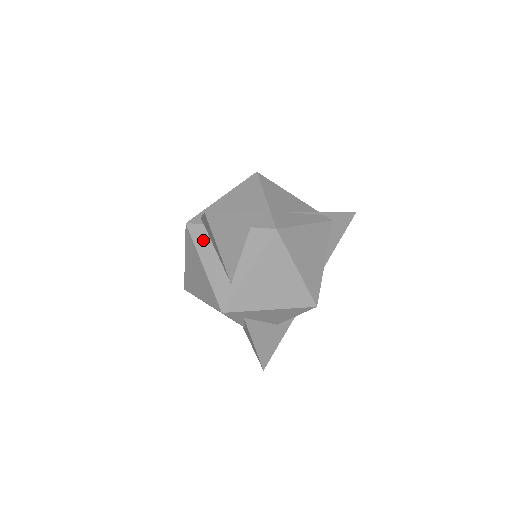
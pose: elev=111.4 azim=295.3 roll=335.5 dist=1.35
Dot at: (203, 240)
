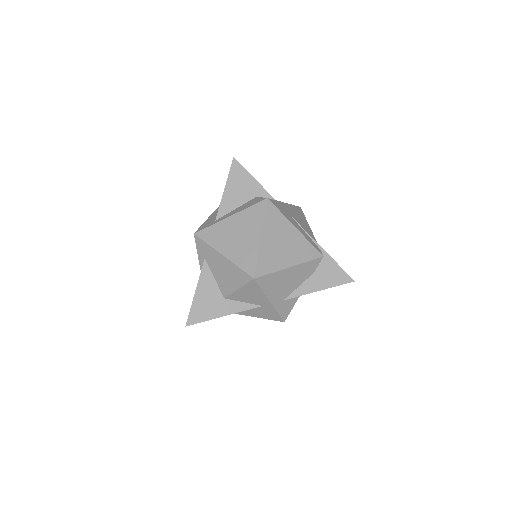
Dot at: occluded
